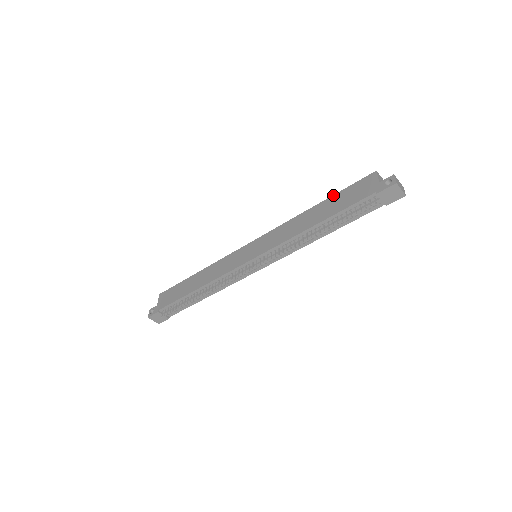
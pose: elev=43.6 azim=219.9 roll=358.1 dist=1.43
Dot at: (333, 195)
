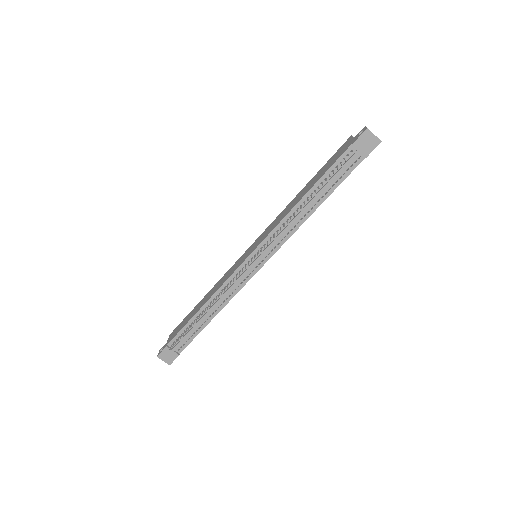
Dot at: (317, 172)
